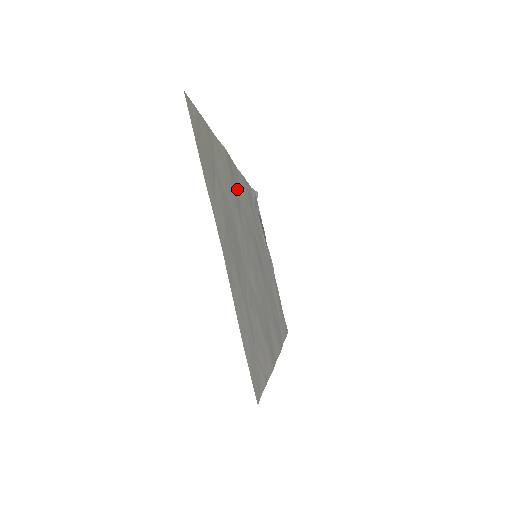
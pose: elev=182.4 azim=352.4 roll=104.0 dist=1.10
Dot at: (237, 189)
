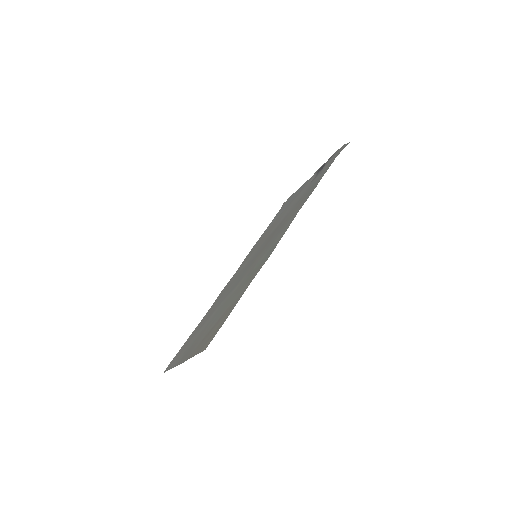
Dot at: (270, 246)
